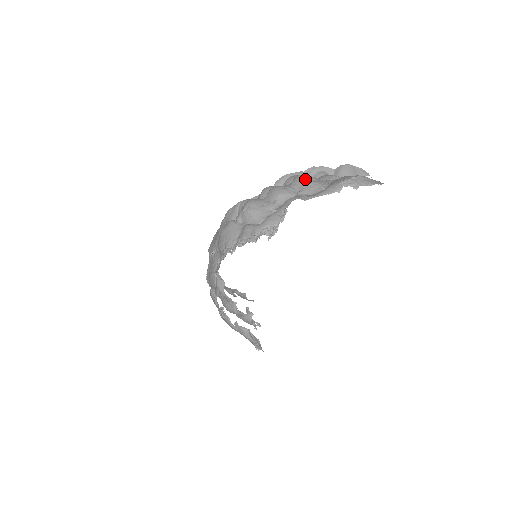
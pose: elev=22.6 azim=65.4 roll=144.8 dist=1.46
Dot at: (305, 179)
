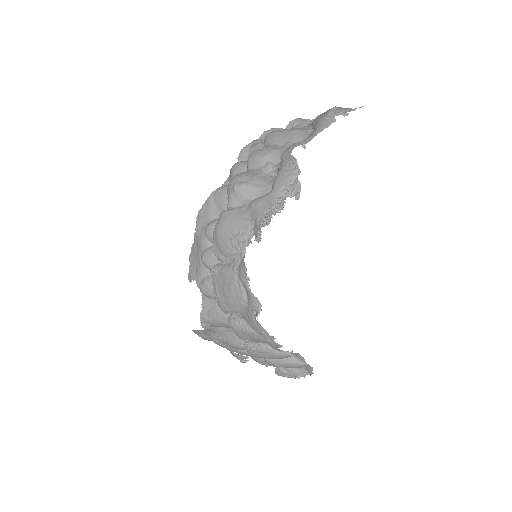
Dot at: (280, 132)
